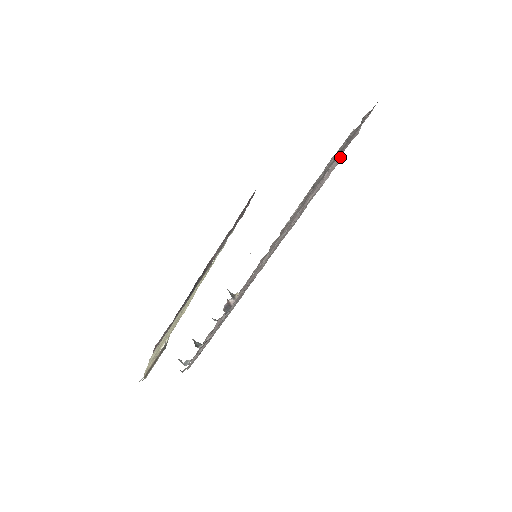
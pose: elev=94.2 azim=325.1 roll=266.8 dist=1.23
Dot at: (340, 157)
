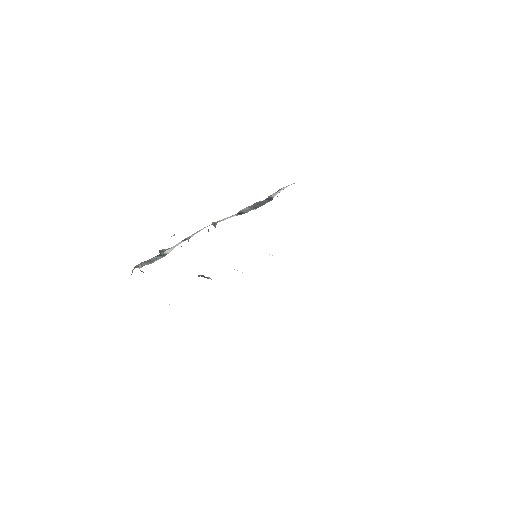
Dot at: occluded
